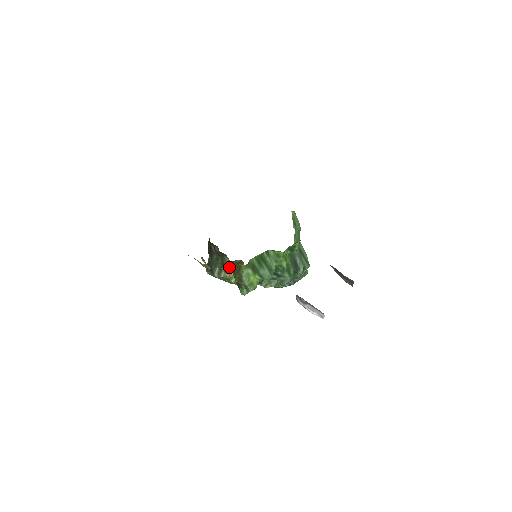
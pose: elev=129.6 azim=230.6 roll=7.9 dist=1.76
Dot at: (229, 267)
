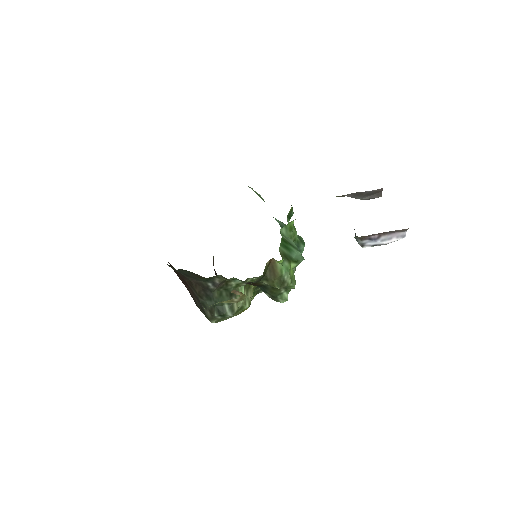
Dot at: (259, 281)
